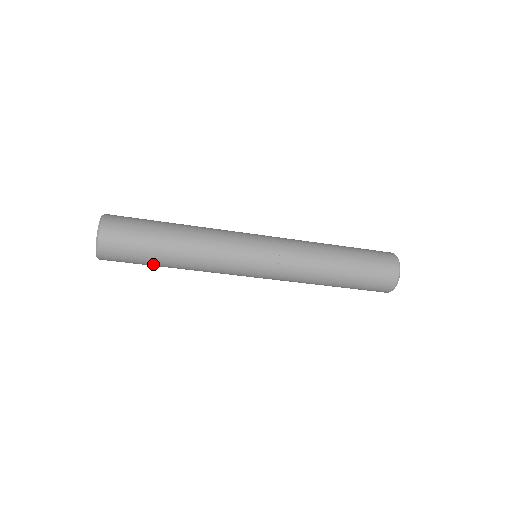
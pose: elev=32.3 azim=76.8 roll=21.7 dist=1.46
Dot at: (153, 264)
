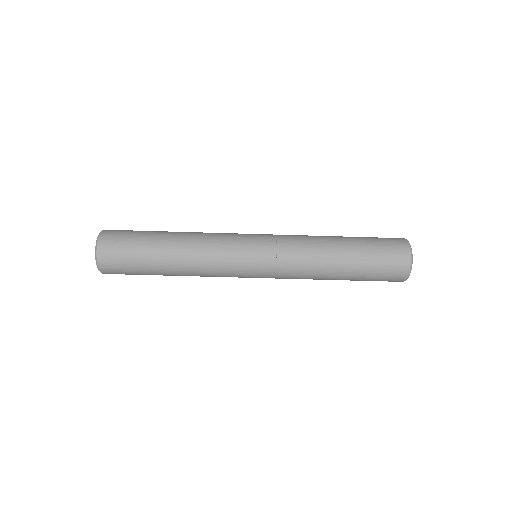
Dot at: (153, 274)
